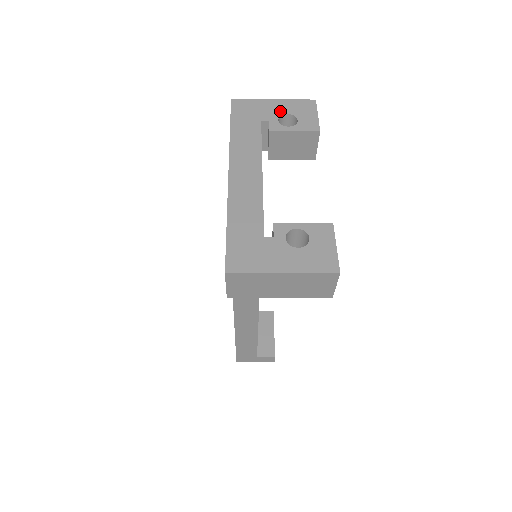
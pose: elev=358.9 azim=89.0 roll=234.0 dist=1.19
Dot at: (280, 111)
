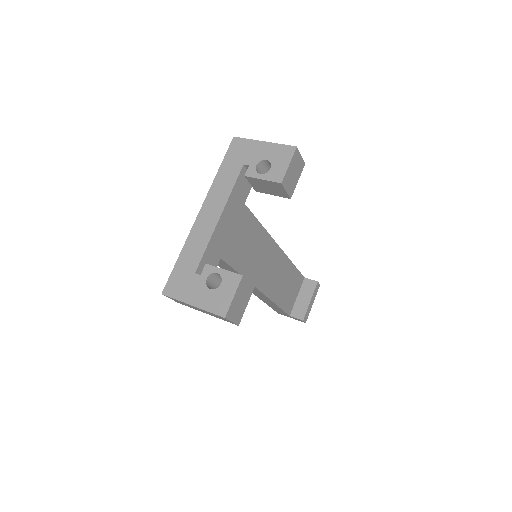
Dot at: (262, 156)
